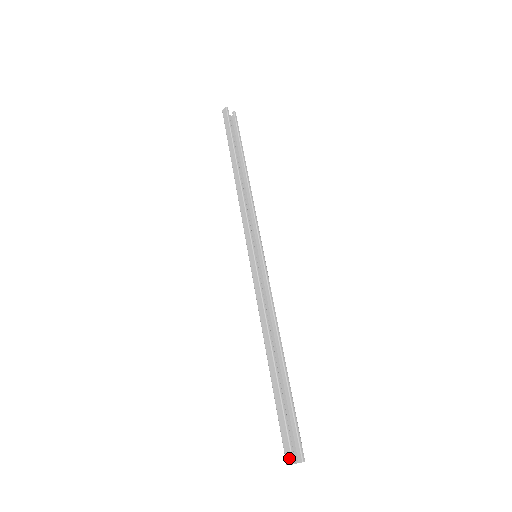
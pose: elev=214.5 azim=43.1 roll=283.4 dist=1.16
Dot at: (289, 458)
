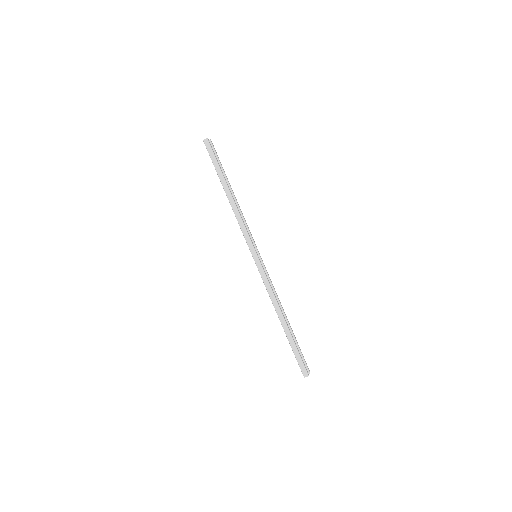
Dot at: (306, 374)
